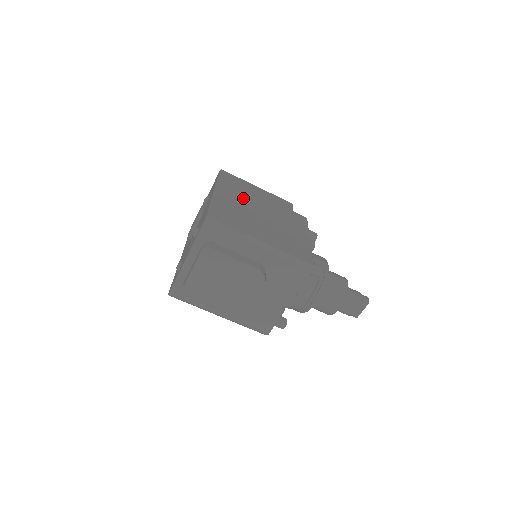
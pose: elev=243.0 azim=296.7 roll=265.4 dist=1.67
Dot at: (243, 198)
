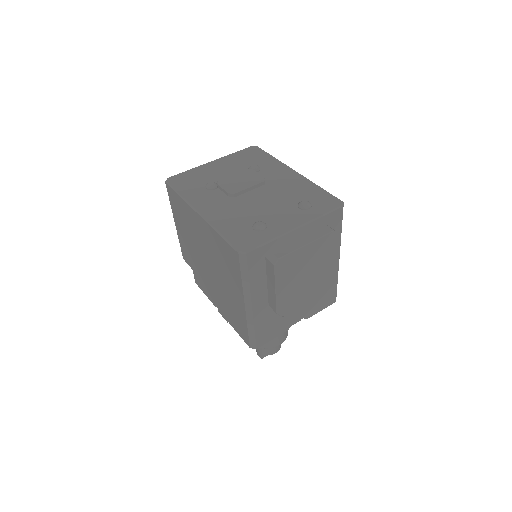
Dot at: occluded
